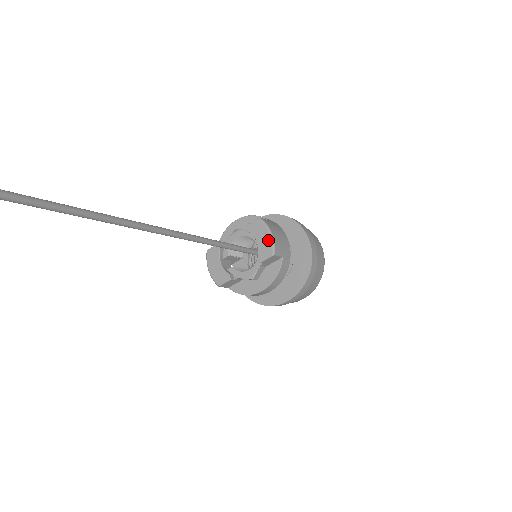
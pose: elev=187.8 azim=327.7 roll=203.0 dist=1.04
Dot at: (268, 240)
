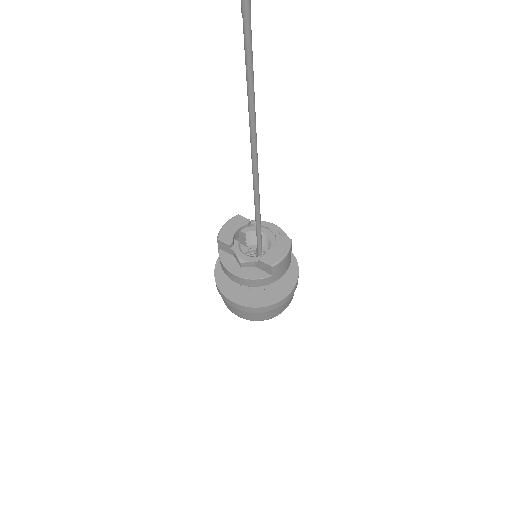
Dot at: (280, 255)
